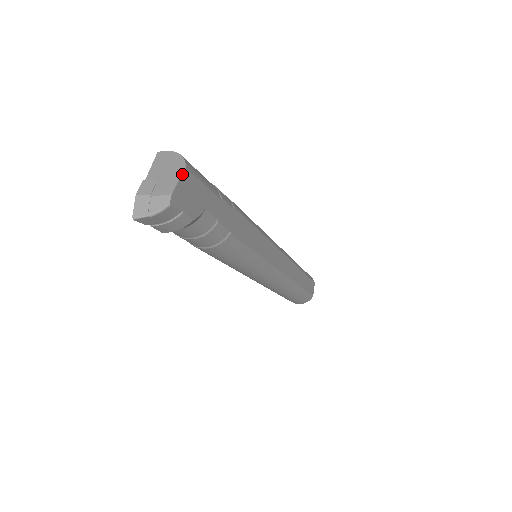
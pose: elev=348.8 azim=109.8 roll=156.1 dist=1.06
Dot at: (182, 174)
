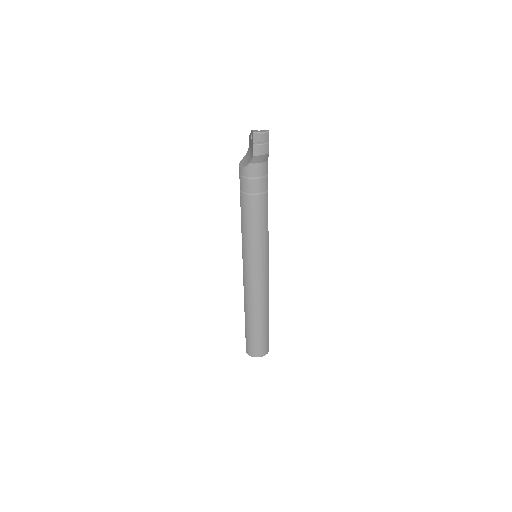
Dot at: occluded
